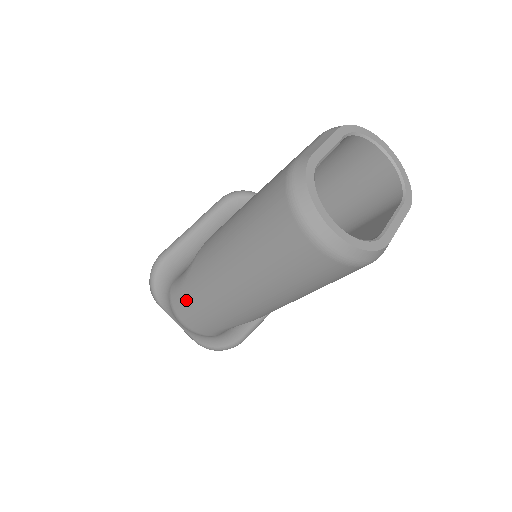
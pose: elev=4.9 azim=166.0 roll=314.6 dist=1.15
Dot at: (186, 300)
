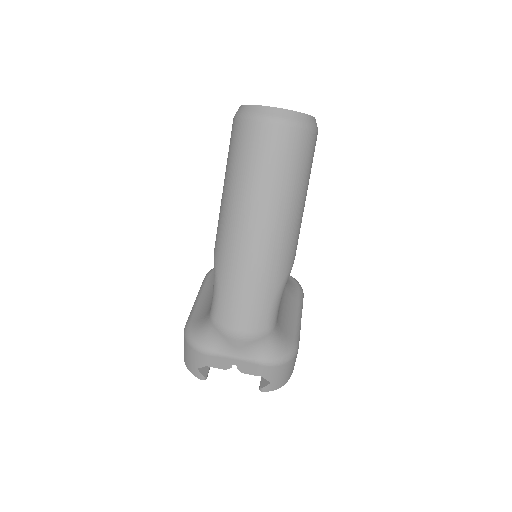
Dot at: (228, 298)
